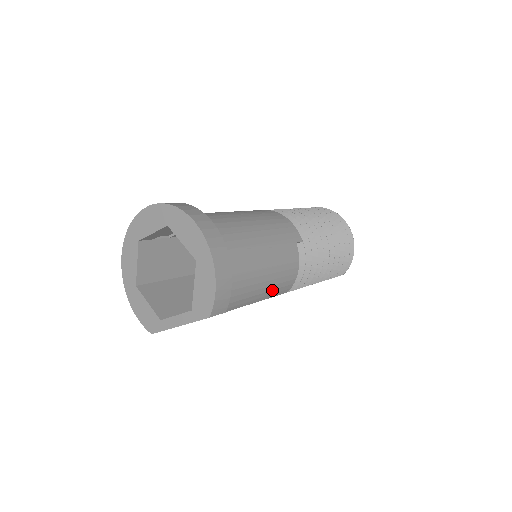
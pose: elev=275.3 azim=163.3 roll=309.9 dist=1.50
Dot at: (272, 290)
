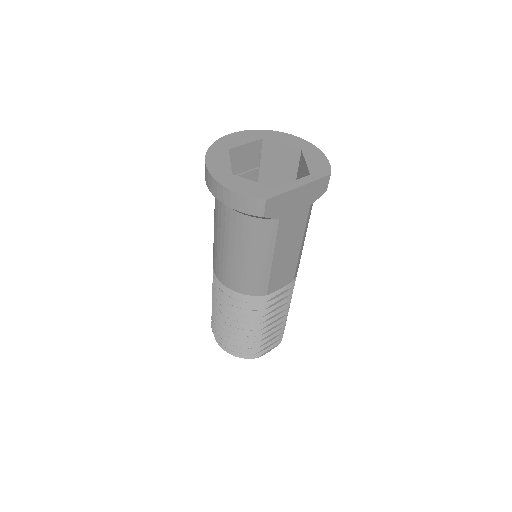
Dot at: (302, 249)
